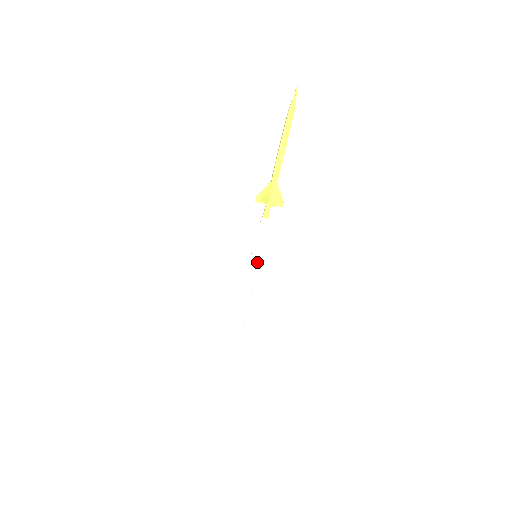
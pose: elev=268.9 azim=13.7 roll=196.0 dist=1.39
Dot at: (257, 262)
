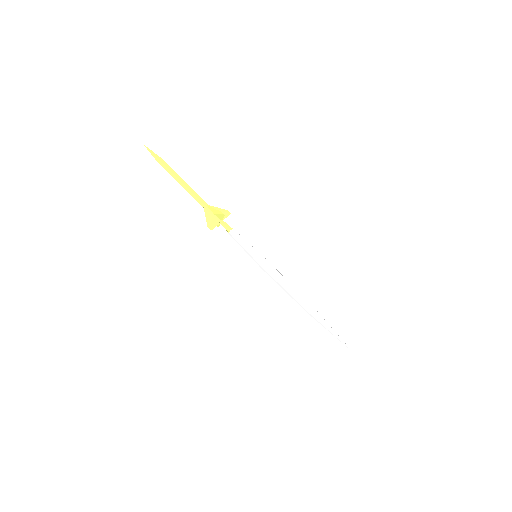
Dot at: occluded
